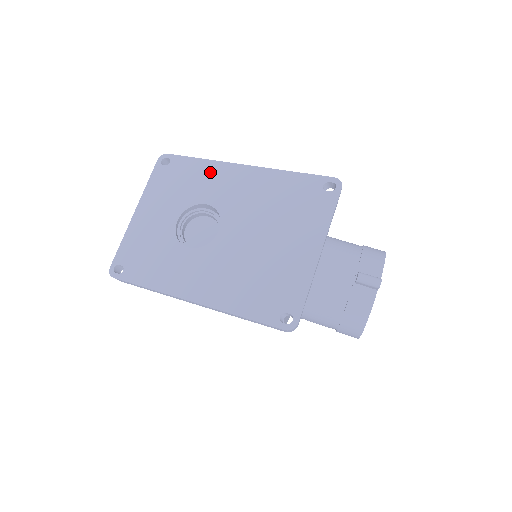
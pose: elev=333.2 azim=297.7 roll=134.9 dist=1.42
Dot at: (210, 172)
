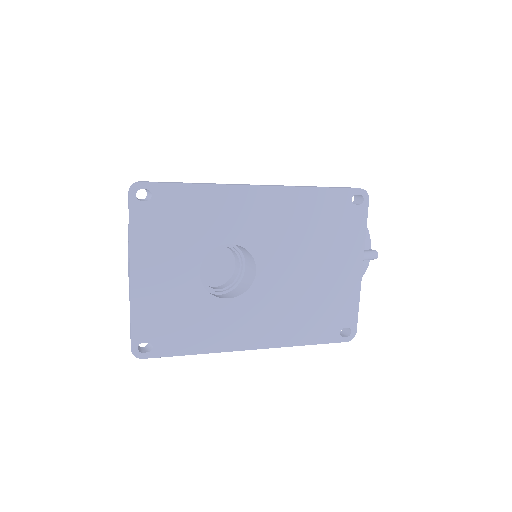
Dot at: (219, 202)
